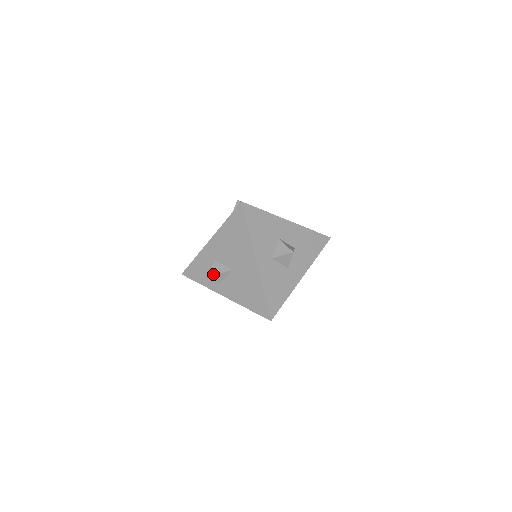
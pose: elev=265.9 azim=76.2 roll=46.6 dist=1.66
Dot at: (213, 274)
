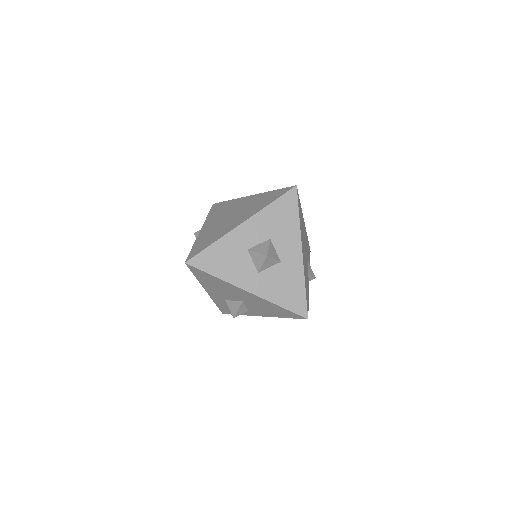
Dot at: (234, 313)
